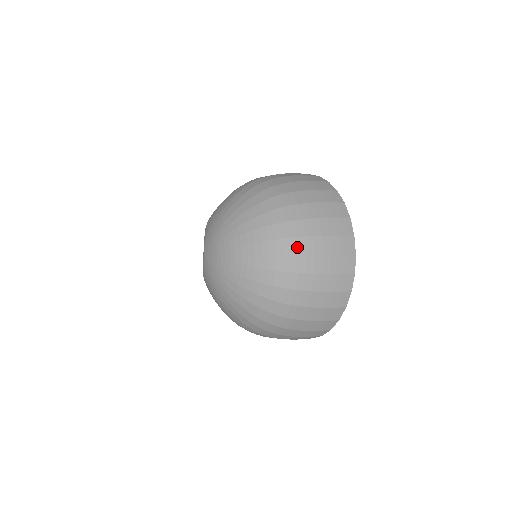
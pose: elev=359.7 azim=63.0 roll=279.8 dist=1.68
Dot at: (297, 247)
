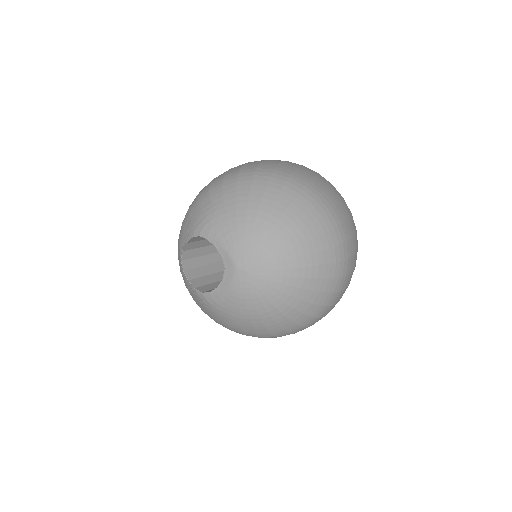
Dot at: (344, 234)
